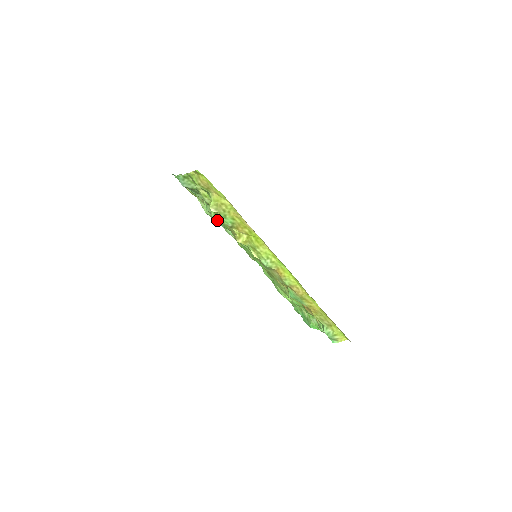
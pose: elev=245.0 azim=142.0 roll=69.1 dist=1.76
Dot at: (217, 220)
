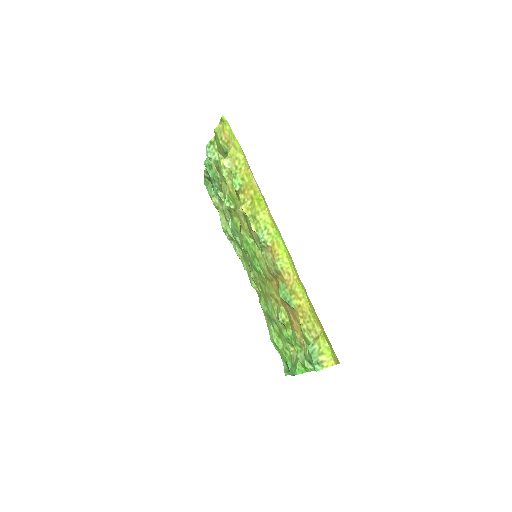
Dot at: (229, 221)
